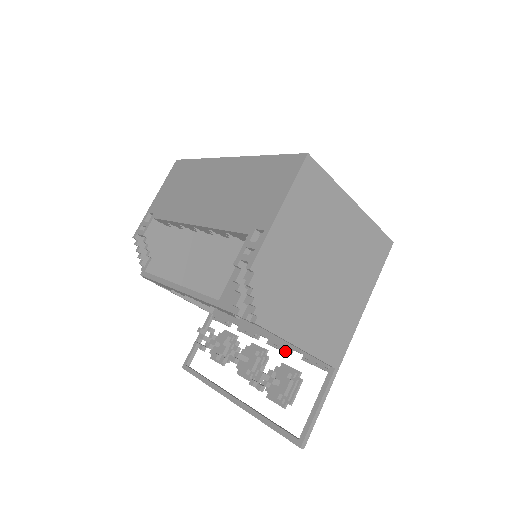
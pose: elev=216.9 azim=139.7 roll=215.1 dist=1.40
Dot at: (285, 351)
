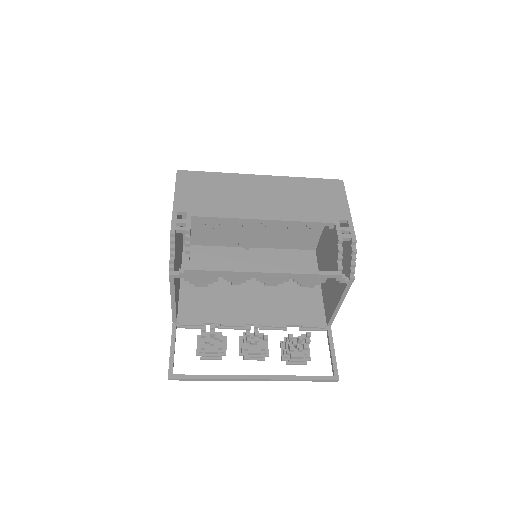
Dot at: (282, 329)
